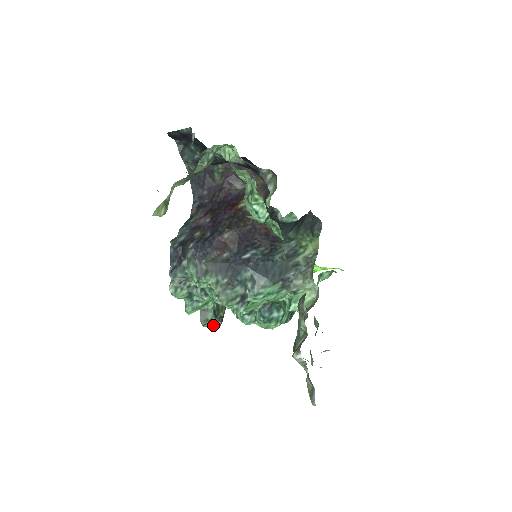
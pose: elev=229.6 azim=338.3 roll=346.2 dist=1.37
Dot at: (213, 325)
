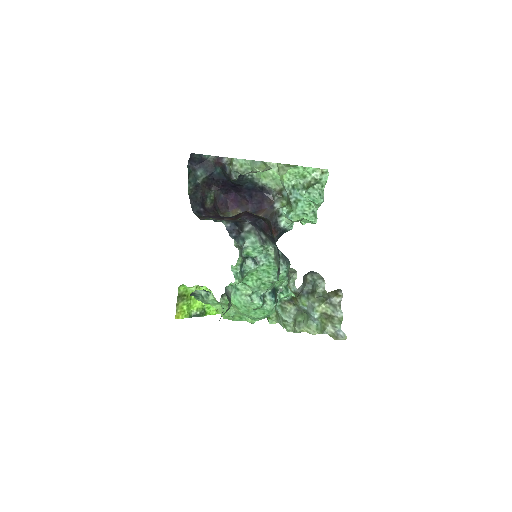
Dot at: (221, 316)
